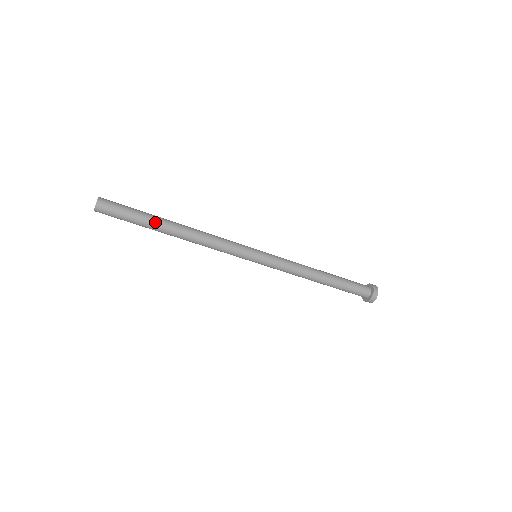
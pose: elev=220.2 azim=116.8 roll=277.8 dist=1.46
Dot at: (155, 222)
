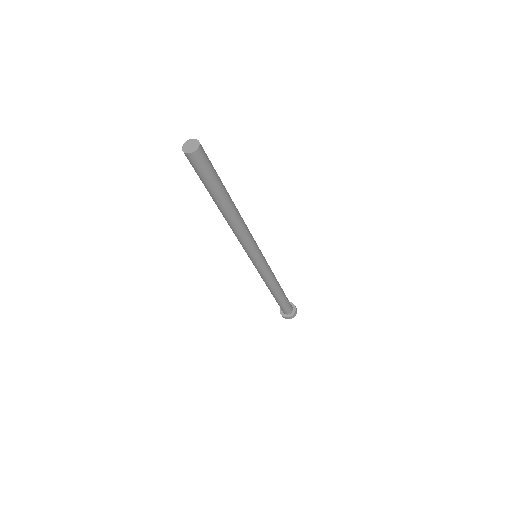
Dot at: (224, 194)
